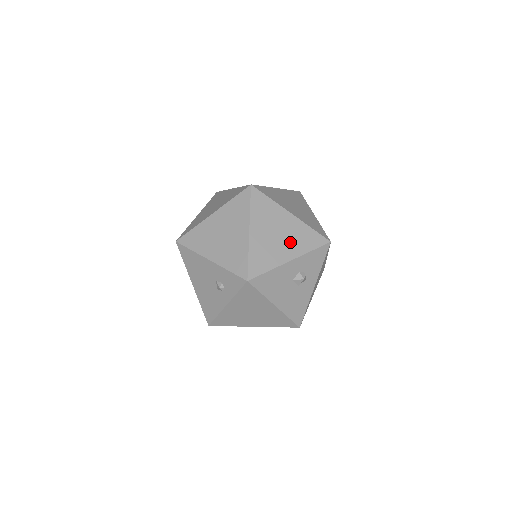
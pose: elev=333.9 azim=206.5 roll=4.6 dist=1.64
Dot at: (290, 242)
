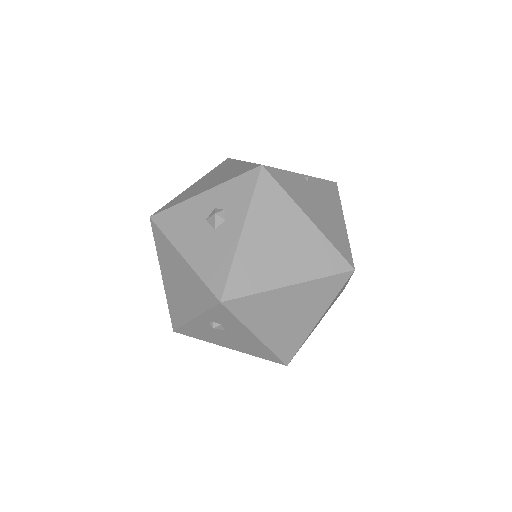
Dot at: (218, 180)
